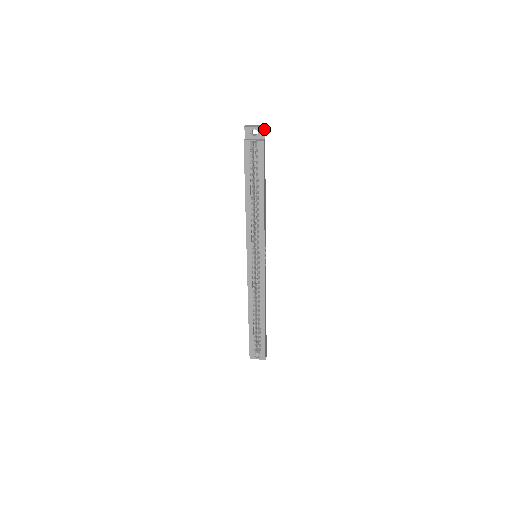
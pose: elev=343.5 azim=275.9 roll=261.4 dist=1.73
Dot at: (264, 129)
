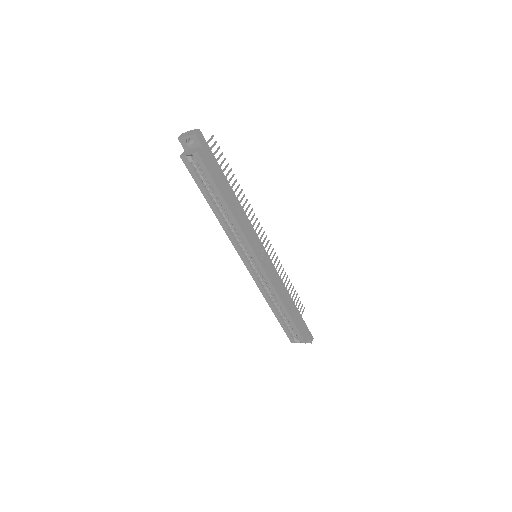
Dot at: (196, 136)
